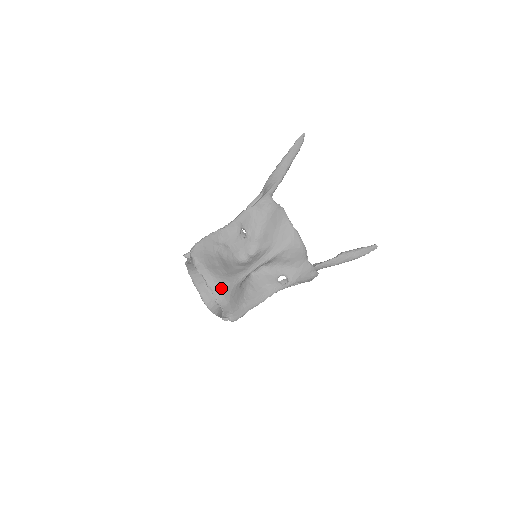
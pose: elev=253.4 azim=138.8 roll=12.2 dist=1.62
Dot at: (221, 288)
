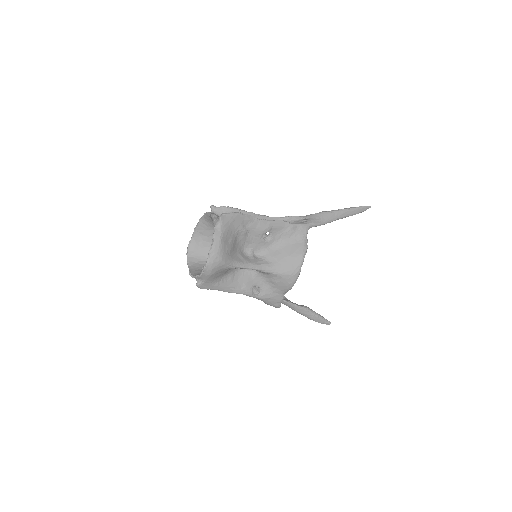
Dot at: (217, 262)
